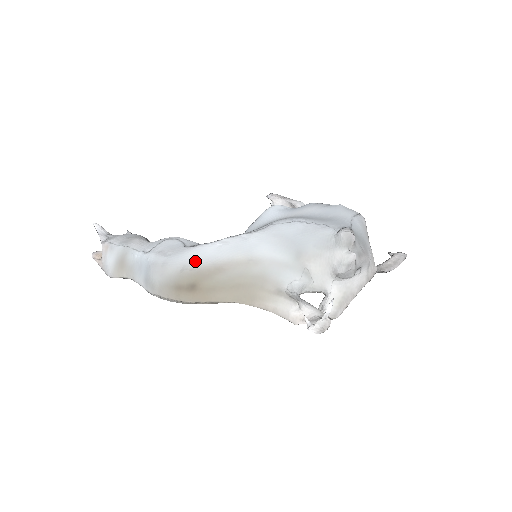
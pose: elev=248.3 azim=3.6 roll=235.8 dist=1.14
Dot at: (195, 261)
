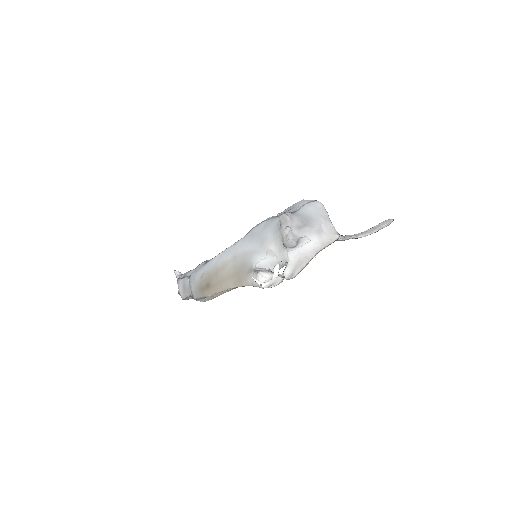
Dot at: (207, 269)
